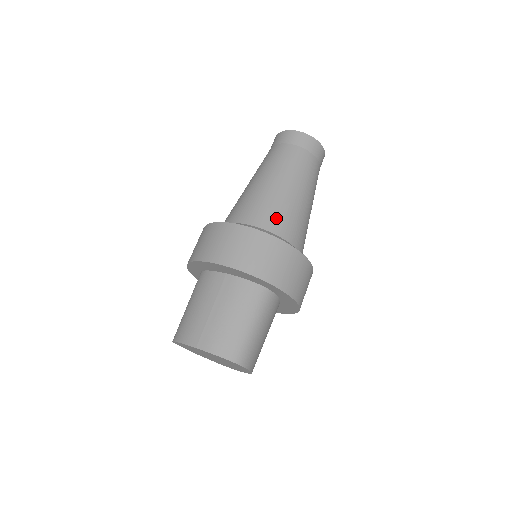
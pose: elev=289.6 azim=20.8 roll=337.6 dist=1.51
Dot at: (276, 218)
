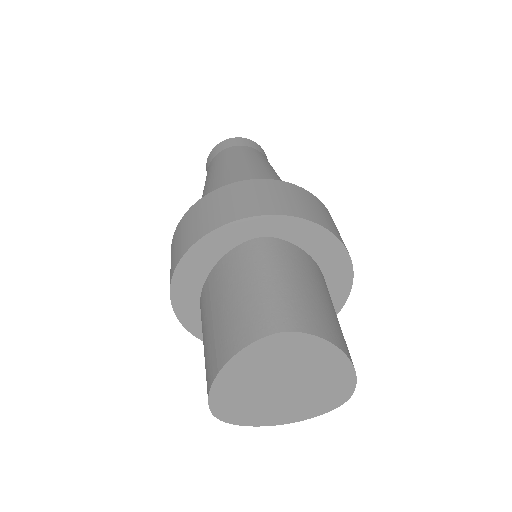
Dot at: occluded
